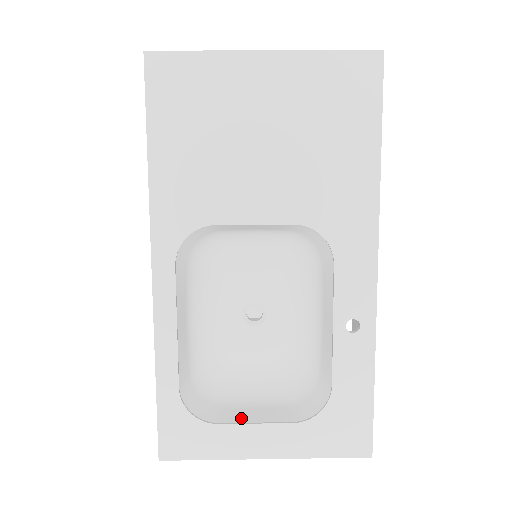
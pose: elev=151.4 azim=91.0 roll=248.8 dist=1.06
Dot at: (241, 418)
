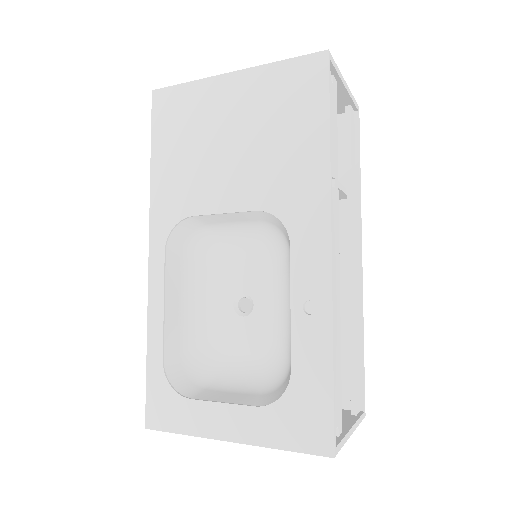
Dot at: (213, 398)
